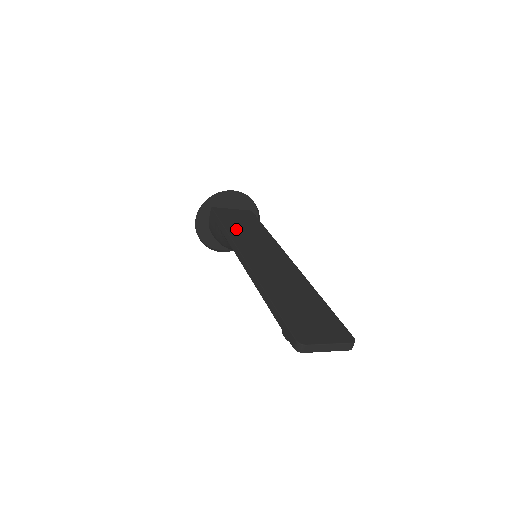
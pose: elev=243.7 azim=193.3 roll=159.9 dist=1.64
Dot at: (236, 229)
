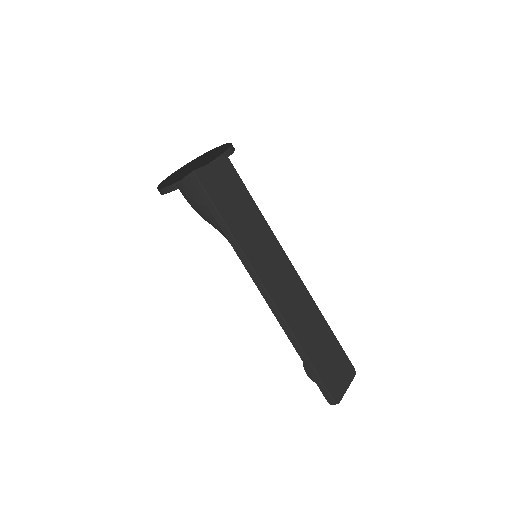
Dot at: (236, 223)
